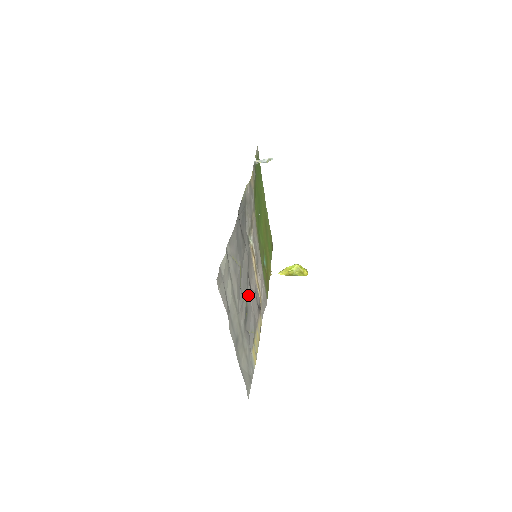
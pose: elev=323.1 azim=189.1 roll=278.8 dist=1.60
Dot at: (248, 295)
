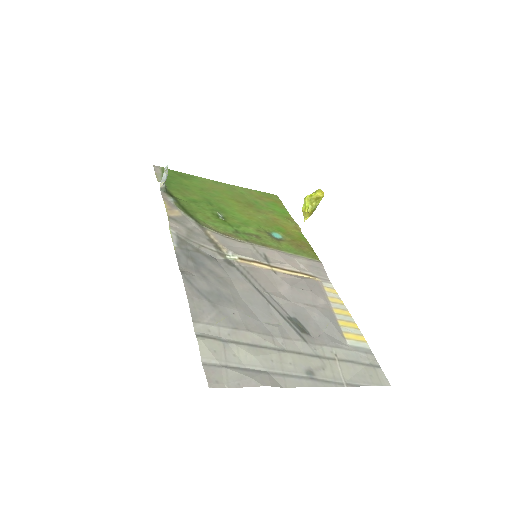
Dot at: (283, 306)
